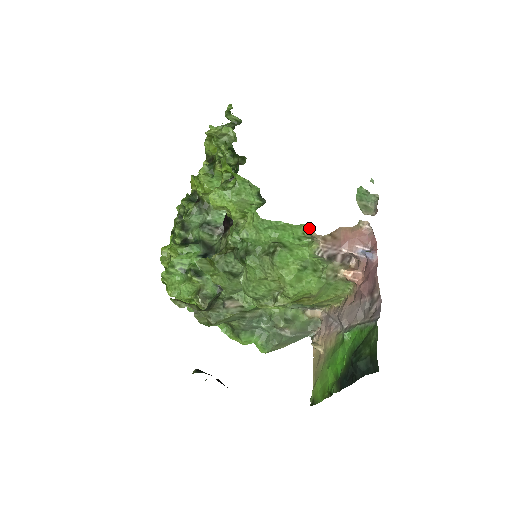
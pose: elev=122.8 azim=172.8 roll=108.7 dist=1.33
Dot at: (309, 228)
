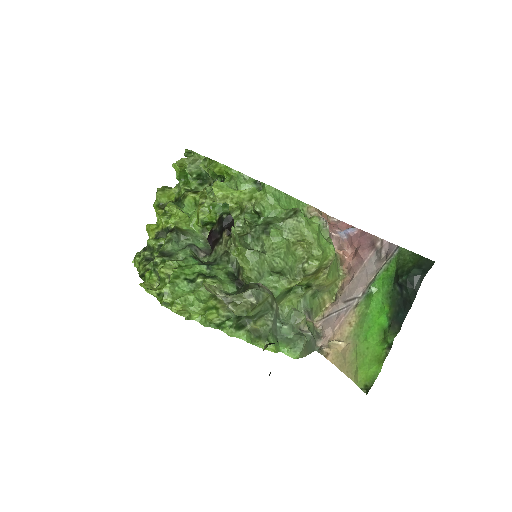
Dot at: (305, 204)
